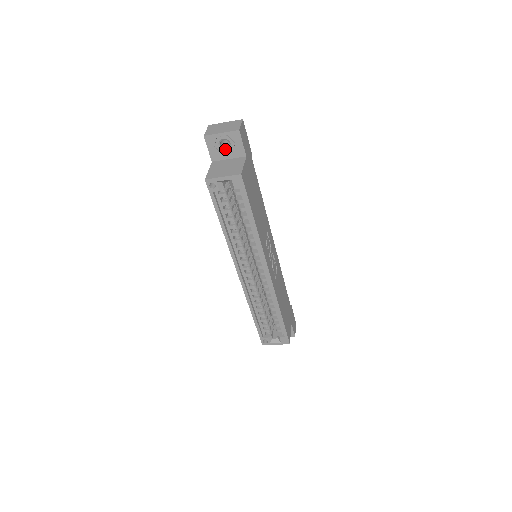
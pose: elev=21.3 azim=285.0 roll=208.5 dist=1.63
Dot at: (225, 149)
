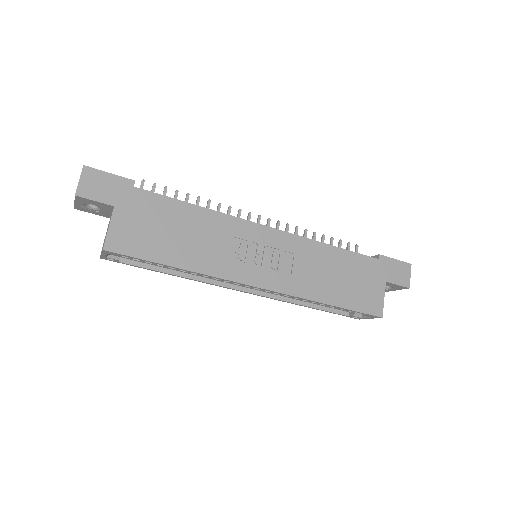
Dot at: (98, 208)
